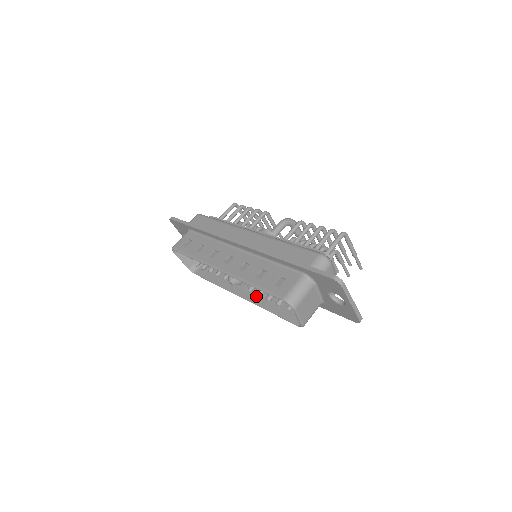
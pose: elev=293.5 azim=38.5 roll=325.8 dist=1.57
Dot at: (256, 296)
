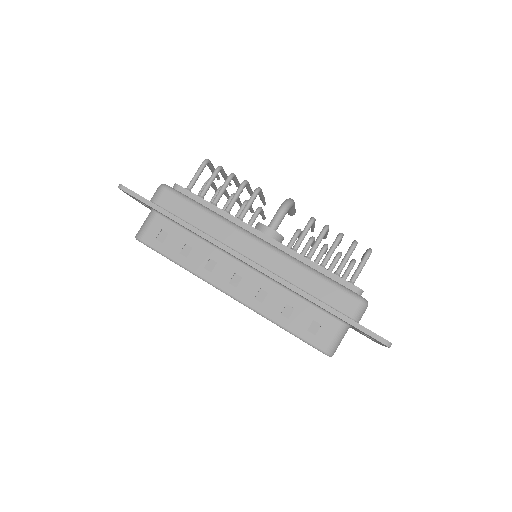
Dot at: occluded
